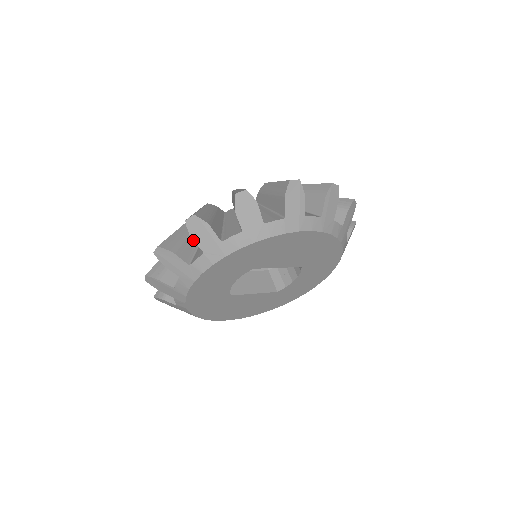
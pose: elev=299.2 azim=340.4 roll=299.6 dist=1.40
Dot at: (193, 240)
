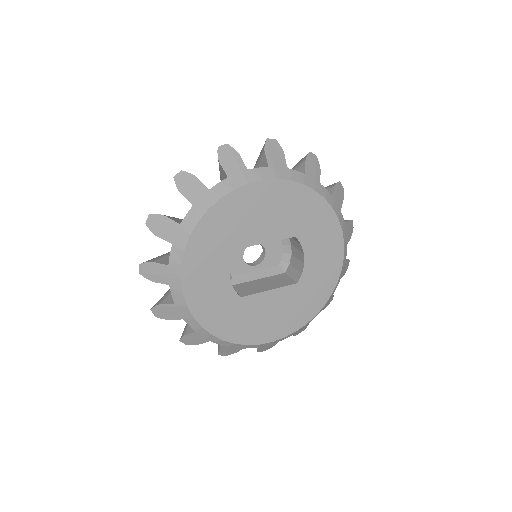
Dot at: occluded
